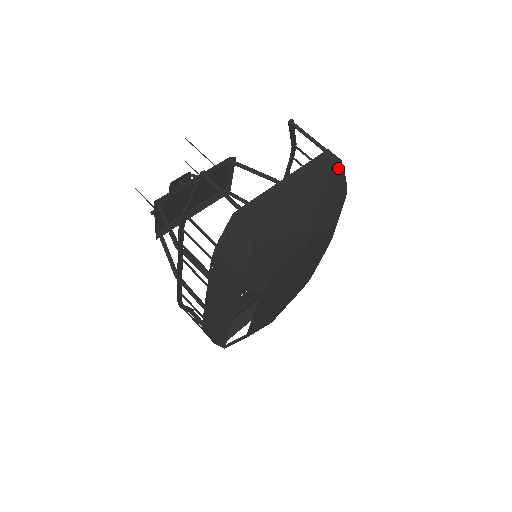
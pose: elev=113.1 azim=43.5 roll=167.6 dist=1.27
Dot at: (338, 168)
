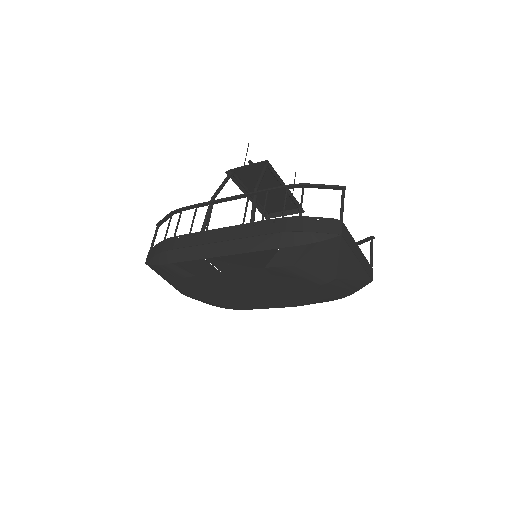
Dot at: (368, 281)
